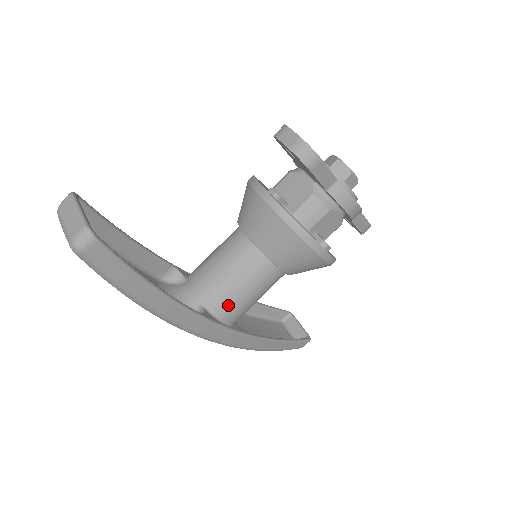
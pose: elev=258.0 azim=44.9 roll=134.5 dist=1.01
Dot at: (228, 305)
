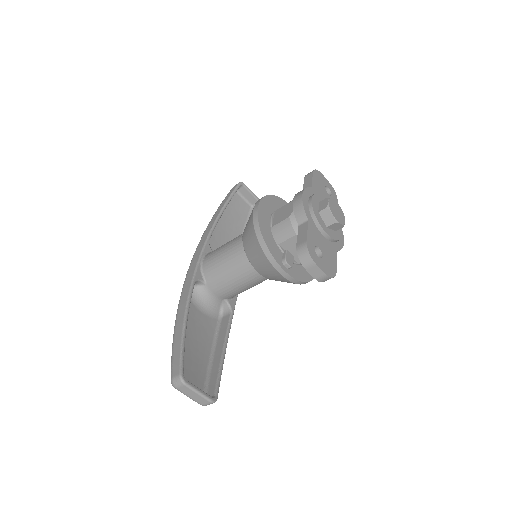
Dot at: occluded
